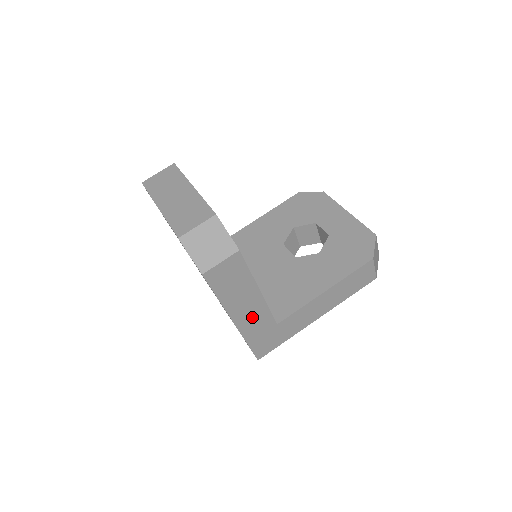
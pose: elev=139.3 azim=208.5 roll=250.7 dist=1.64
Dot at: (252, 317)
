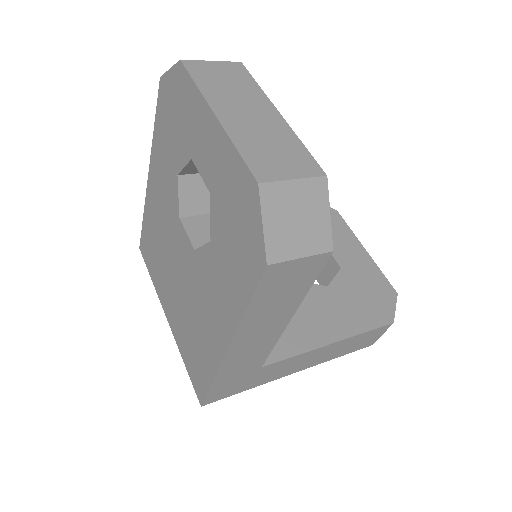
Dot at: (250, 350)
